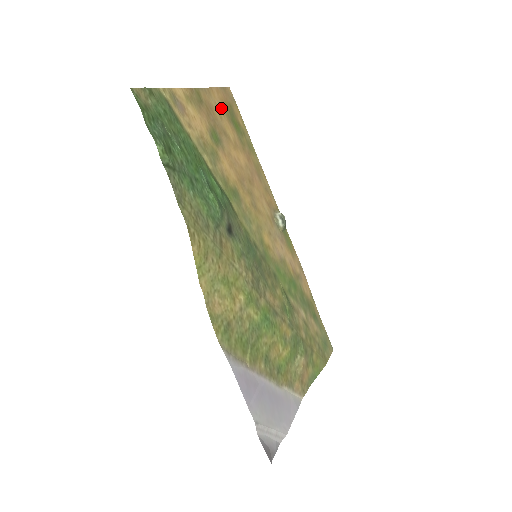
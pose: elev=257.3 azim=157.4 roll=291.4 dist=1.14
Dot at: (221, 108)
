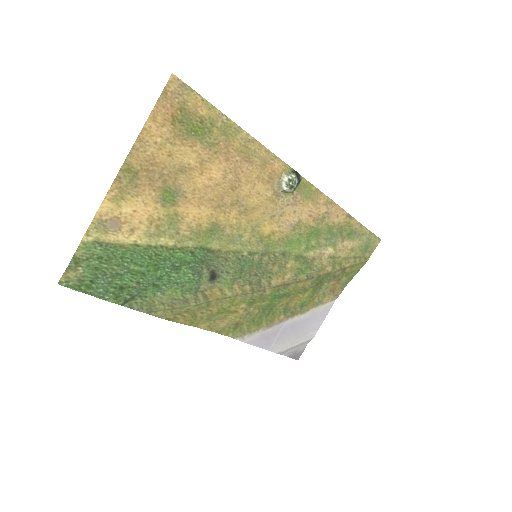
Dot at: (167, 138)
